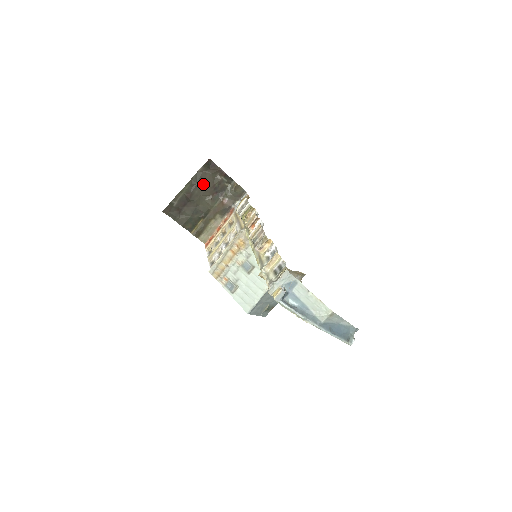
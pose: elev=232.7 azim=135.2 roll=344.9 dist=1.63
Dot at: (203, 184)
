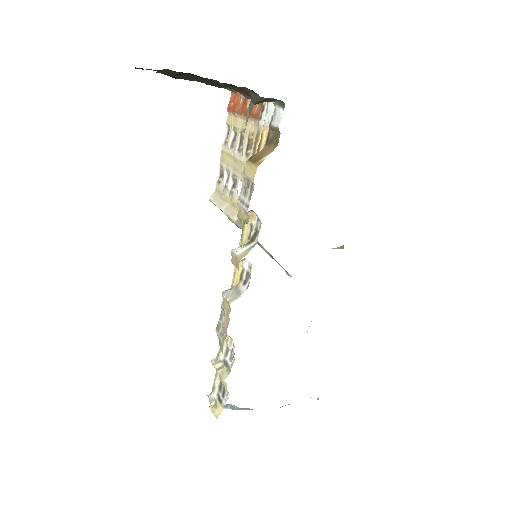
Dot at: (188, 76)
